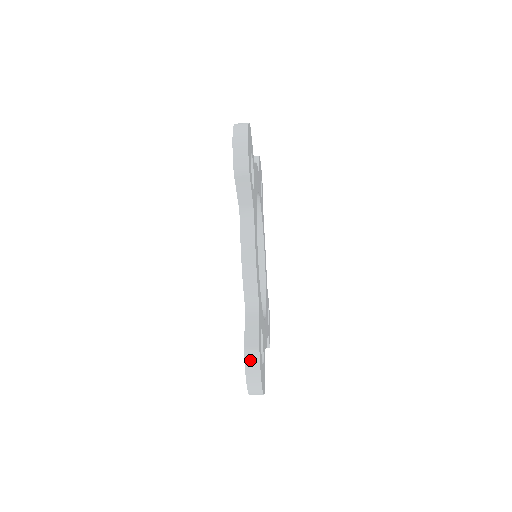
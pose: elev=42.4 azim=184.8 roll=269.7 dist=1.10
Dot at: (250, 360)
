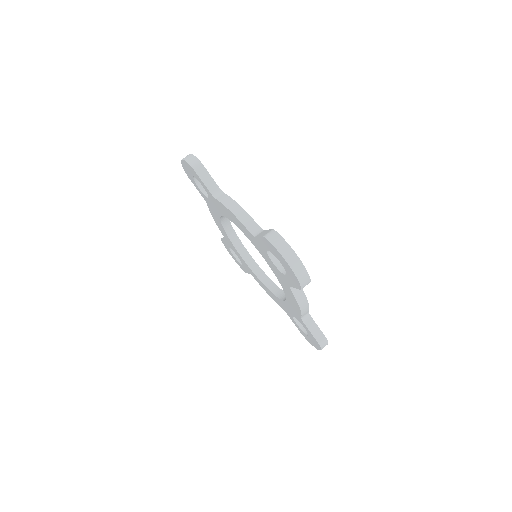
Dot at: (271, 237)
